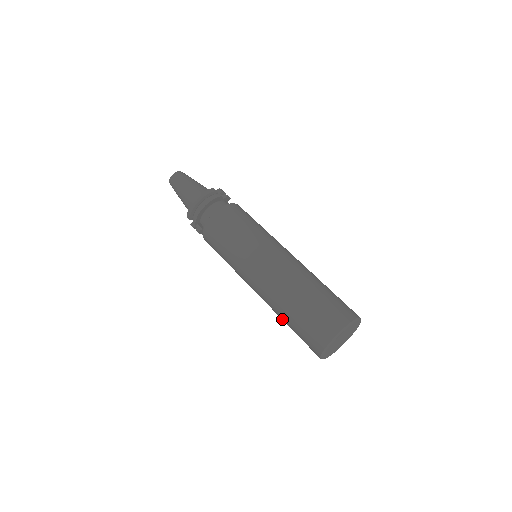
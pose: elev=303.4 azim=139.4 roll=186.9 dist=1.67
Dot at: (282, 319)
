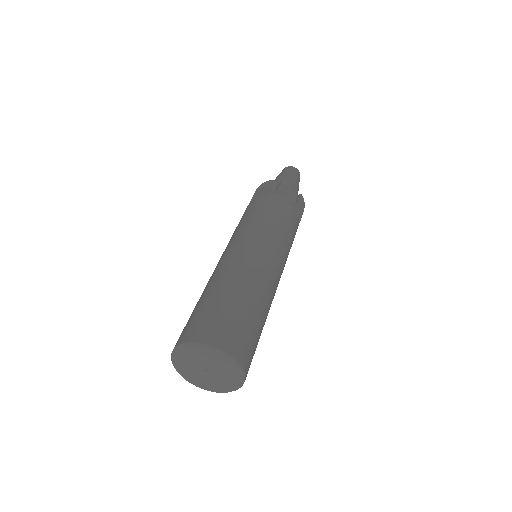
Dot at: occluded
